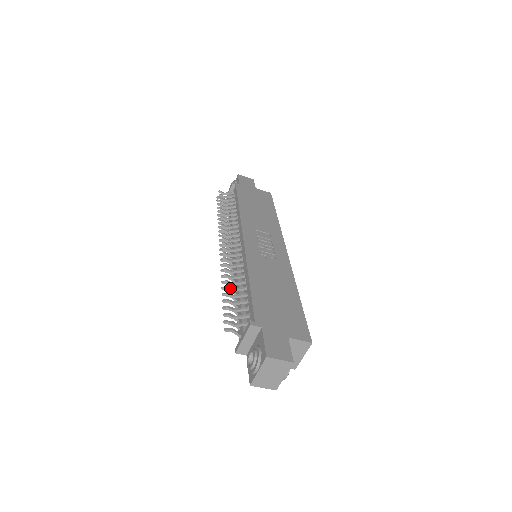
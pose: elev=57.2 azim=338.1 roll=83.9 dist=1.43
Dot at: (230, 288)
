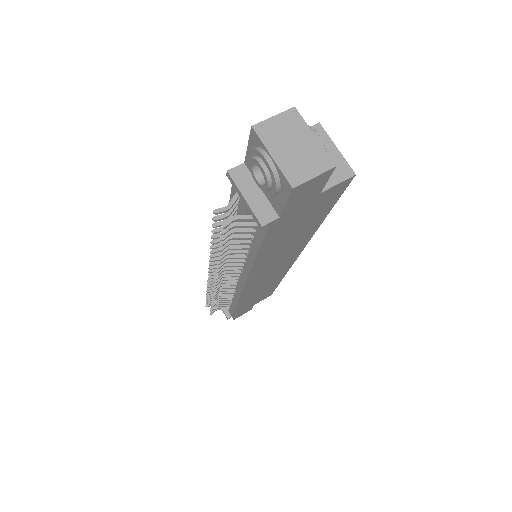
Dot at: (217, 239)
